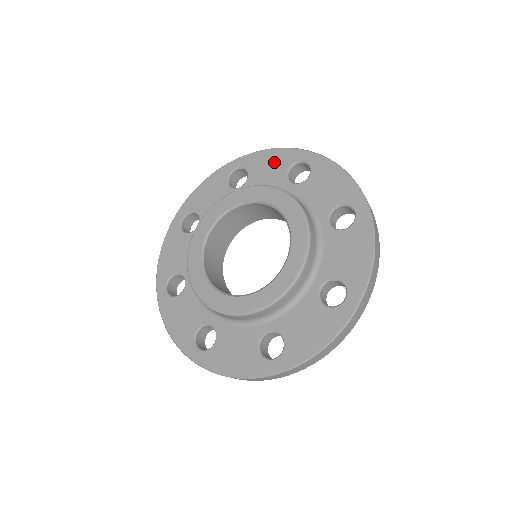
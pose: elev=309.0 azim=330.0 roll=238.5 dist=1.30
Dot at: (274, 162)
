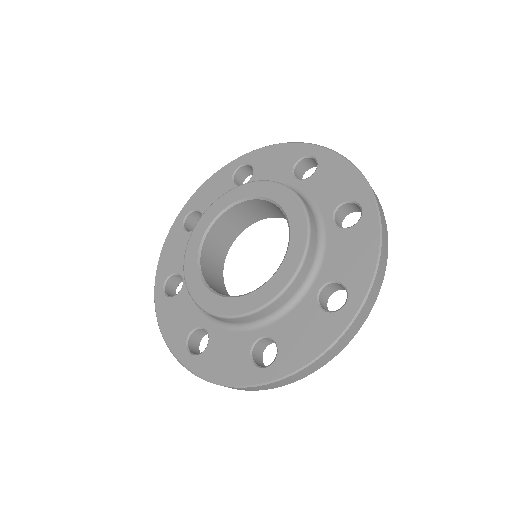
Dot at: (341, 182)
